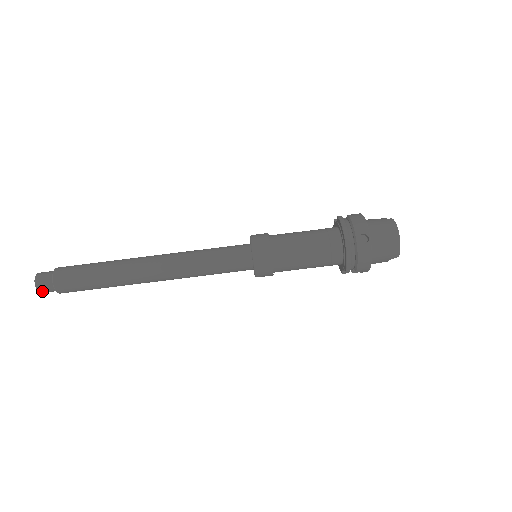
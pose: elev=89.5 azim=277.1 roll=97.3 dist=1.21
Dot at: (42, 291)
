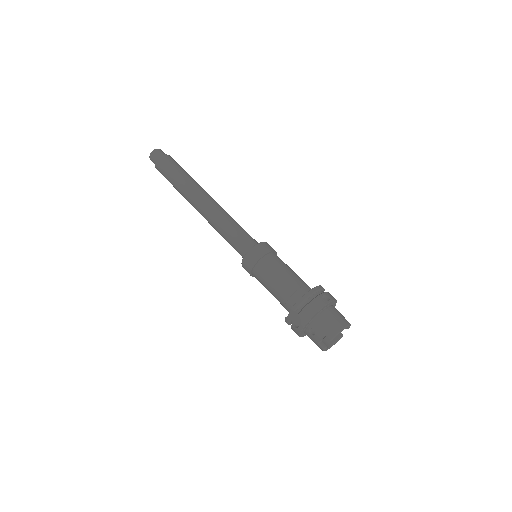
Dot at: (152, 154)
